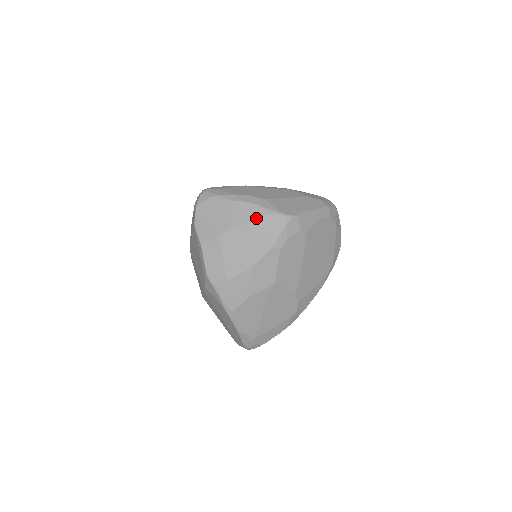
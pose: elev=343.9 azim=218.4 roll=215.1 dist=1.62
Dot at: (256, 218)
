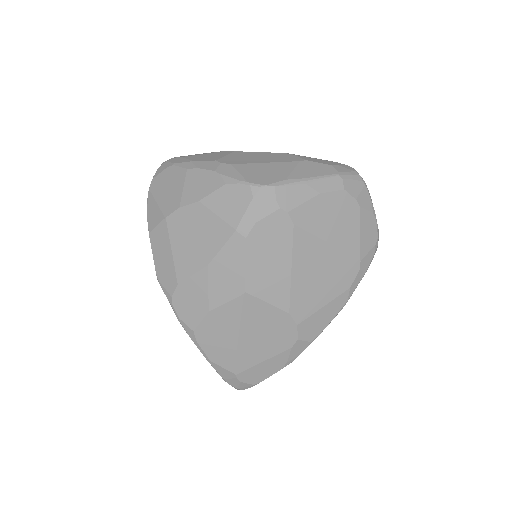
Dot at: (211, 191)
